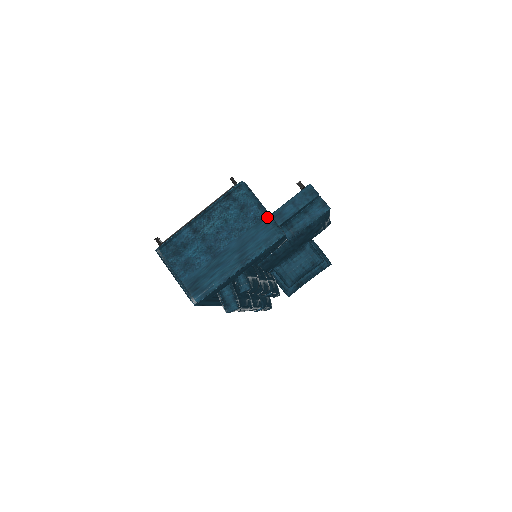
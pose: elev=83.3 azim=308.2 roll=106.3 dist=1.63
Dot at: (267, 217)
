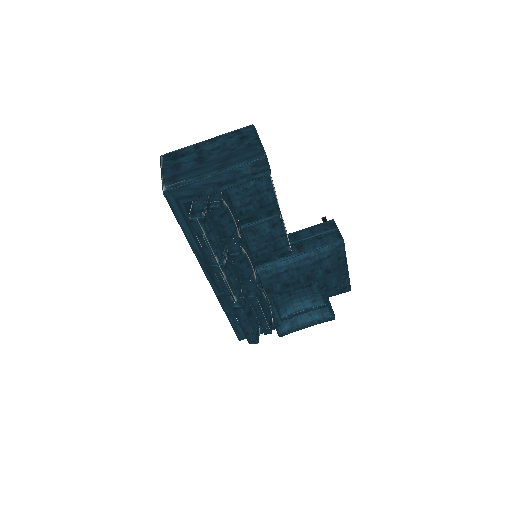
Dot at: (258, 145)
